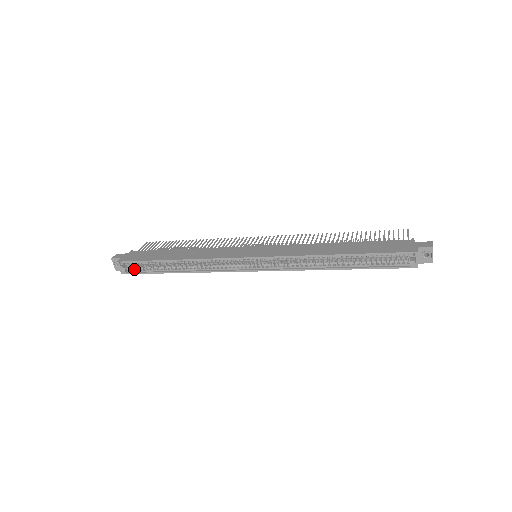
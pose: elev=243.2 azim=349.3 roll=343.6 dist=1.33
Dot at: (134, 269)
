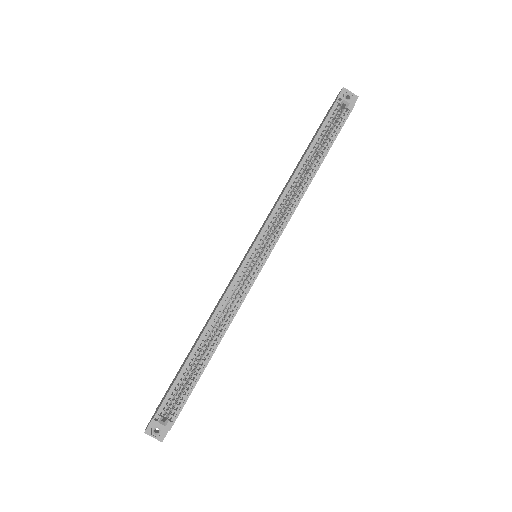
Dot at: (176, 410)
